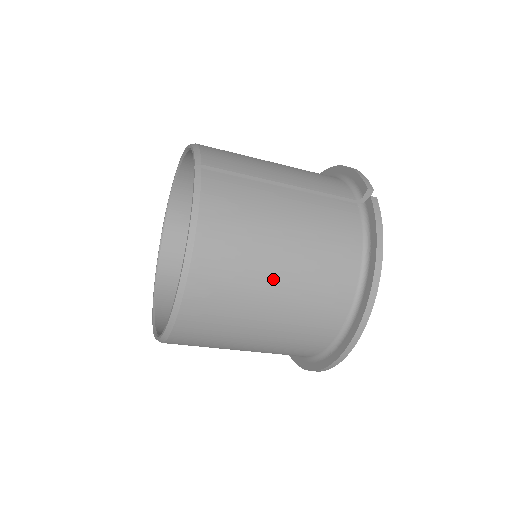
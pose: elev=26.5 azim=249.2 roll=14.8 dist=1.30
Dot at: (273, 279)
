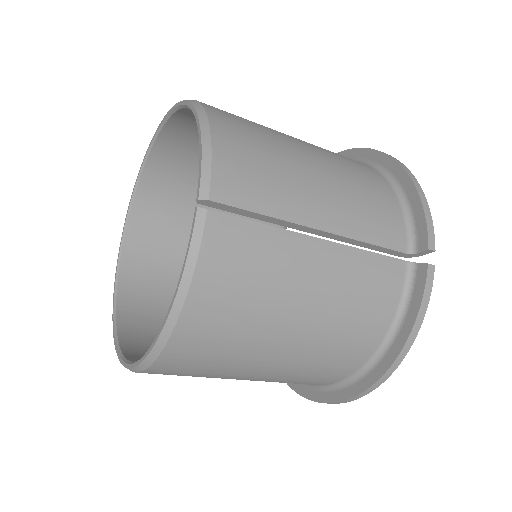
Dot at: (269, 357)
